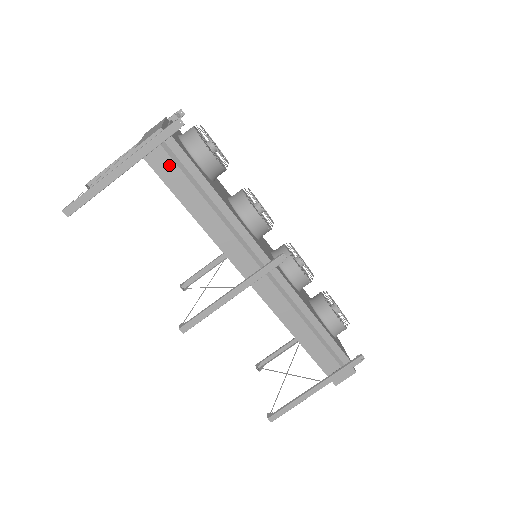
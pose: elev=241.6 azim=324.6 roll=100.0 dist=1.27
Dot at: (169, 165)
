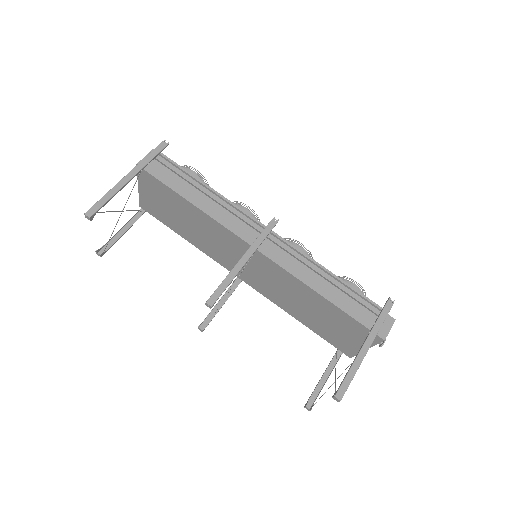
Dot at: (164, 171)
